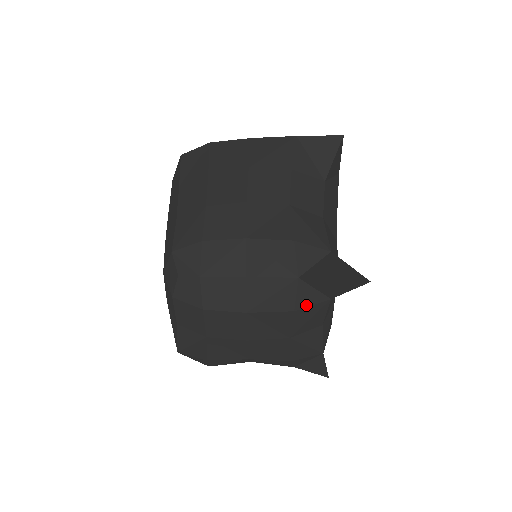
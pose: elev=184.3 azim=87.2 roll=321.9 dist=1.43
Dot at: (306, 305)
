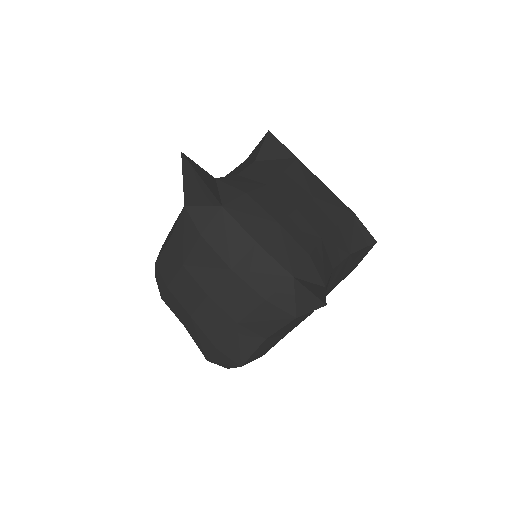
Dot at: (206, 224)
